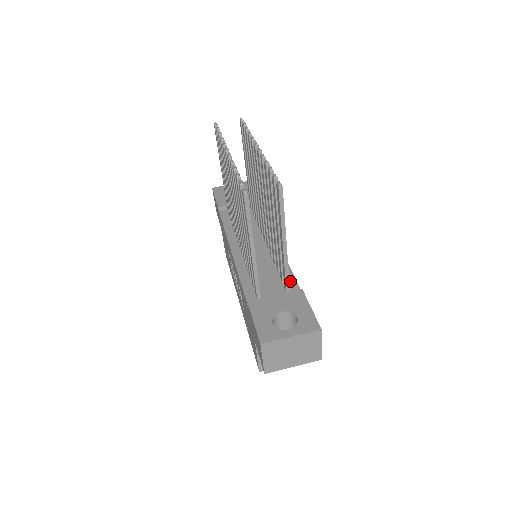
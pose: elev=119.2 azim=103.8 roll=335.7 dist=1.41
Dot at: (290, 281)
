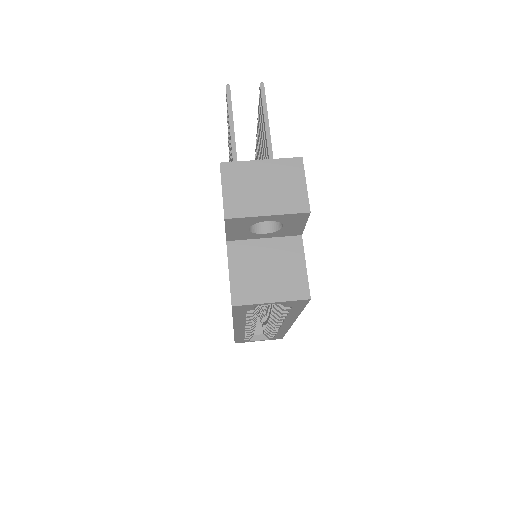
Dot at: occluded
